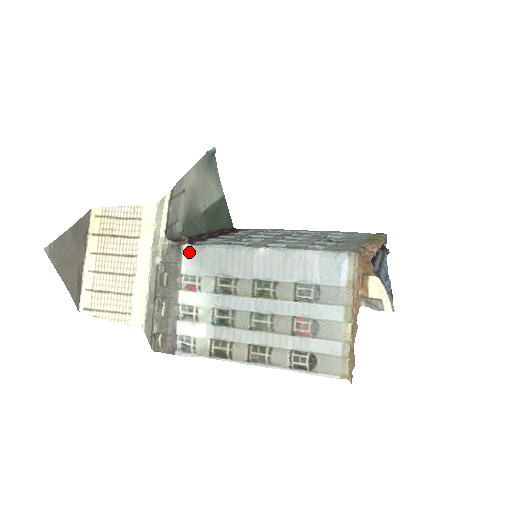
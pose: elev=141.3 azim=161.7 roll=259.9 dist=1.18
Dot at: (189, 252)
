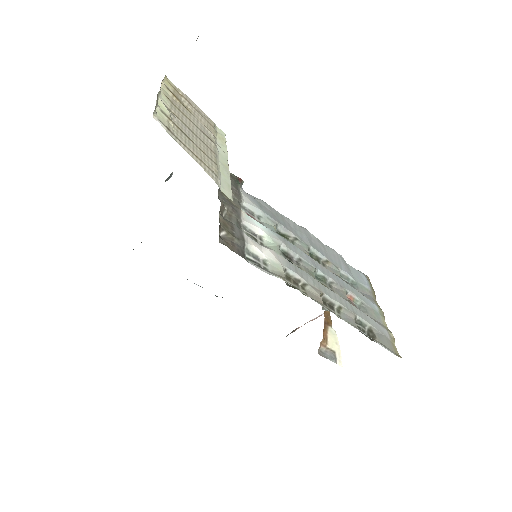
Dot at: occluded
